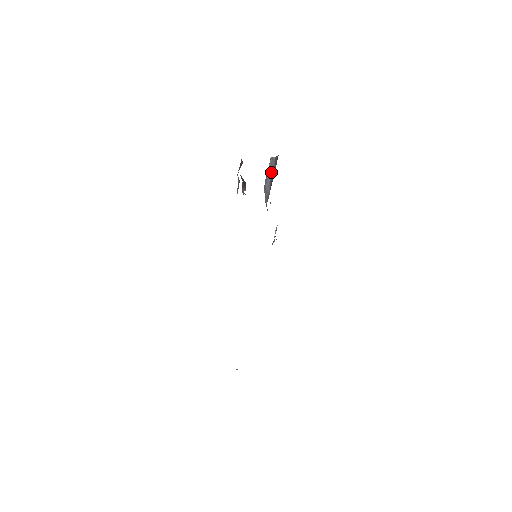
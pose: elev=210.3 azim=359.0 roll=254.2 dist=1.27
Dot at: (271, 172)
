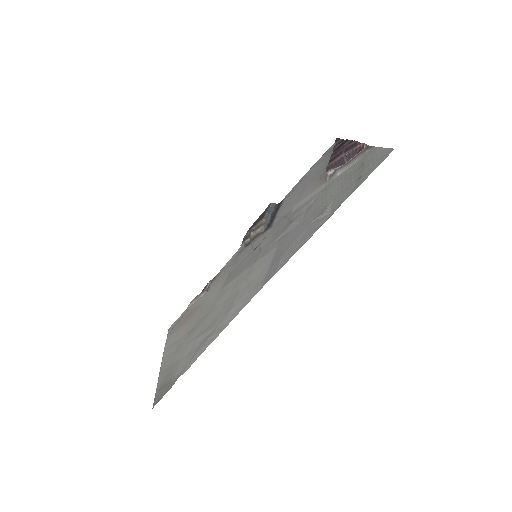
Dot at: (271, 210)
